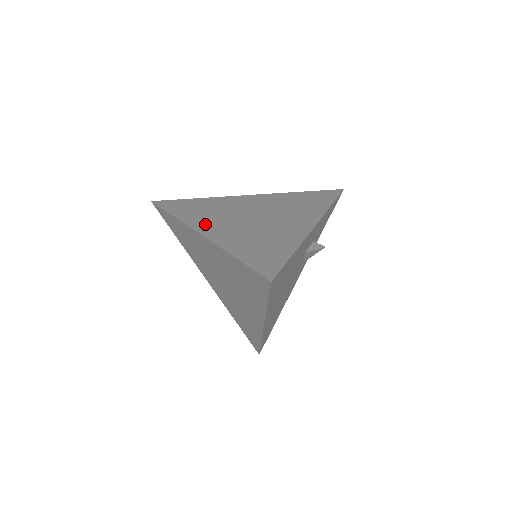
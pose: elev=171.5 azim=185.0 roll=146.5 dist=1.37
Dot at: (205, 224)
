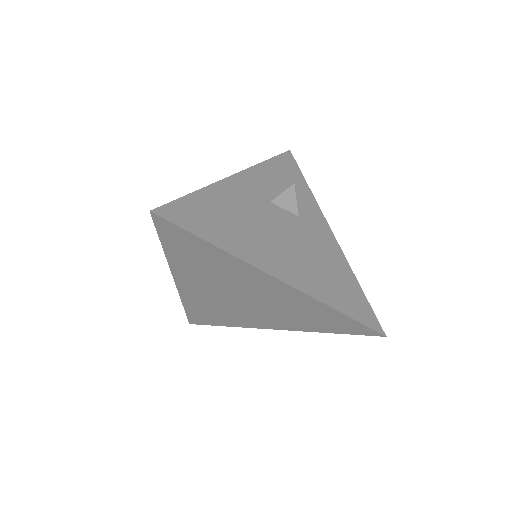
Dot at: occluded
